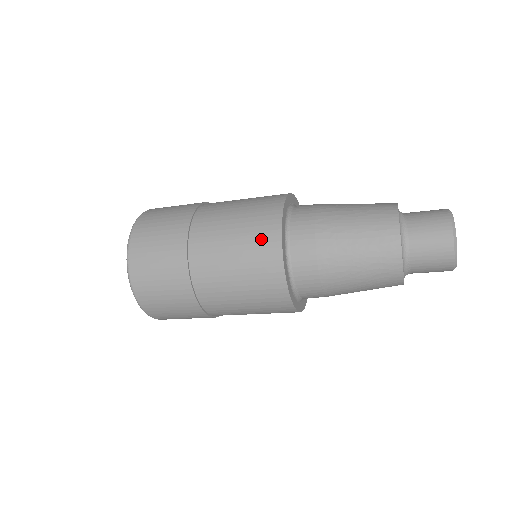
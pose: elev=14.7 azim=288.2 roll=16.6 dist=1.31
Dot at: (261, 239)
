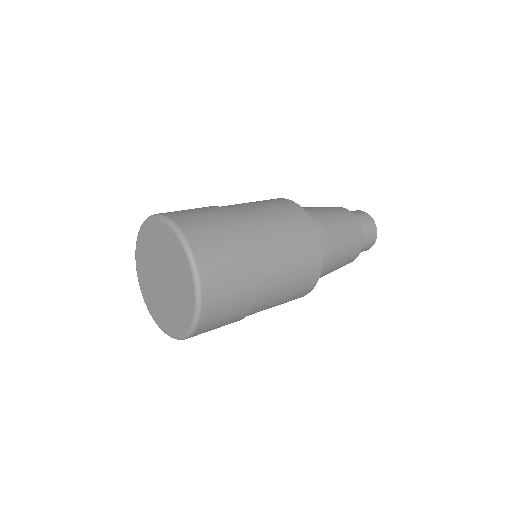
Dot at: (310, 269)
